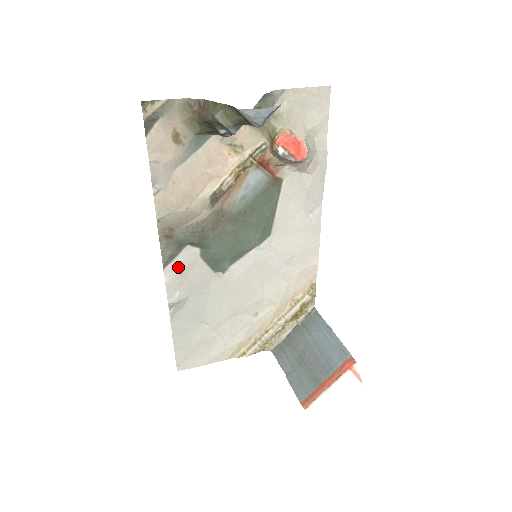
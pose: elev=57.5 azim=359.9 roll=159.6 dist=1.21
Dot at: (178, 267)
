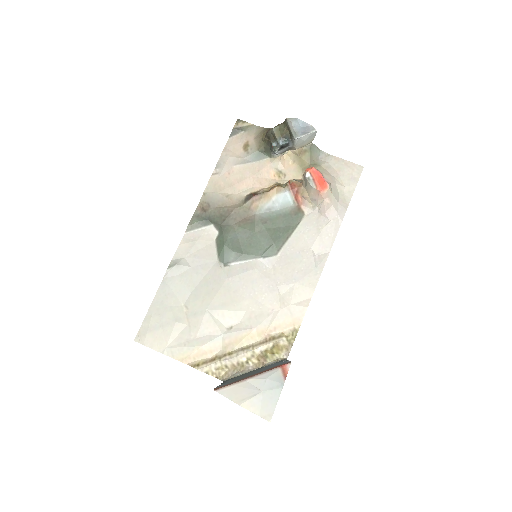
Dot at: (196, 238)
